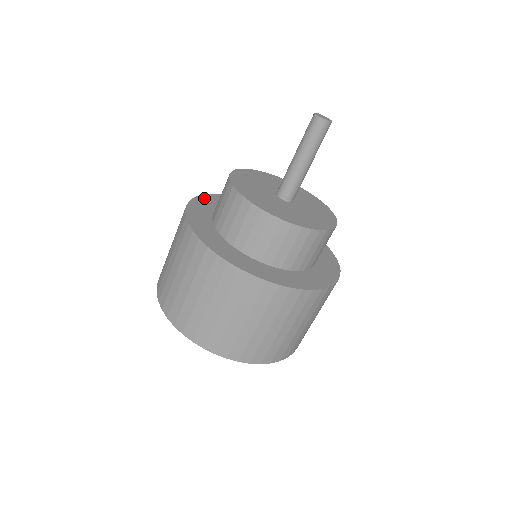
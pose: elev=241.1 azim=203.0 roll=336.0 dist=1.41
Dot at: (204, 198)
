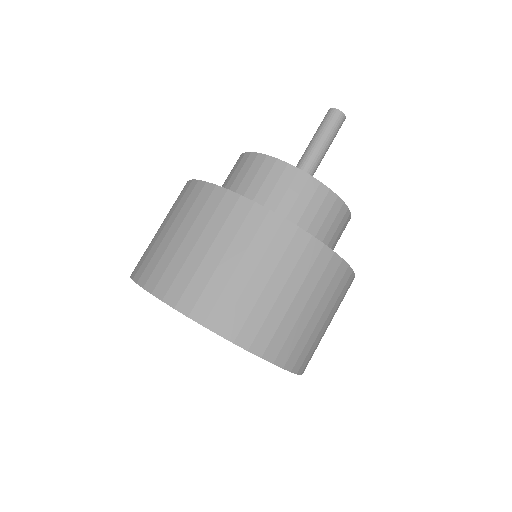
Dot at: occluded
